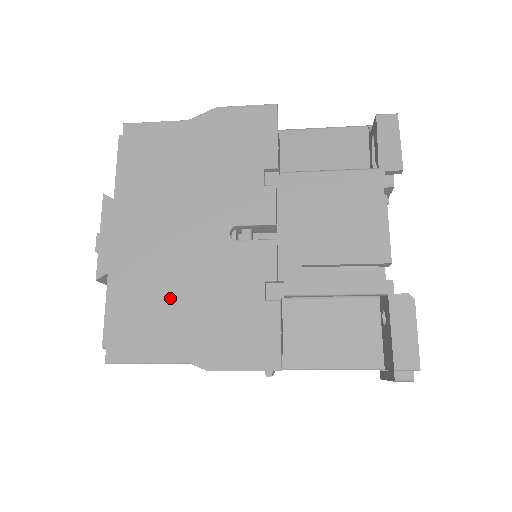
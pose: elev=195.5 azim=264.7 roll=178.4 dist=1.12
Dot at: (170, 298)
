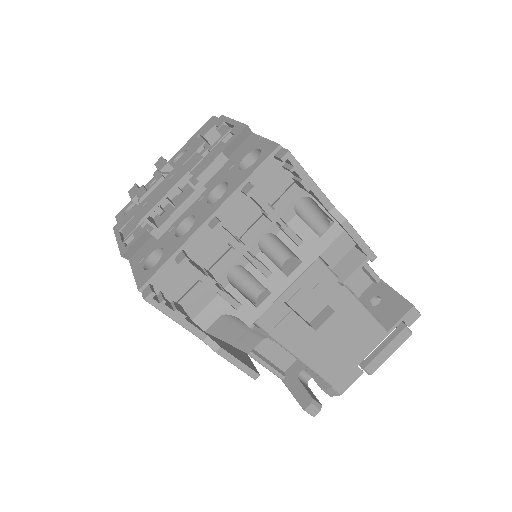
Dot at: occluded
